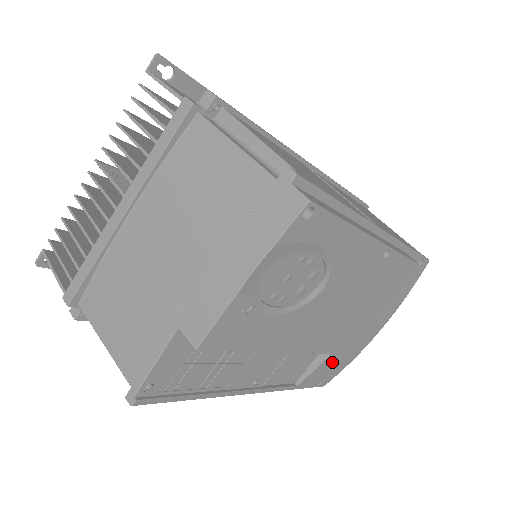
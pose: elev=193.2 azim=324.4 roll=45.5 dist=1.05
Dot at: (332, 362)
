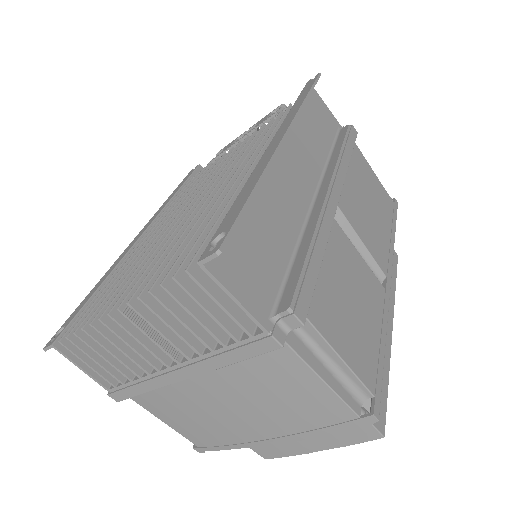
Dot at: occluded
